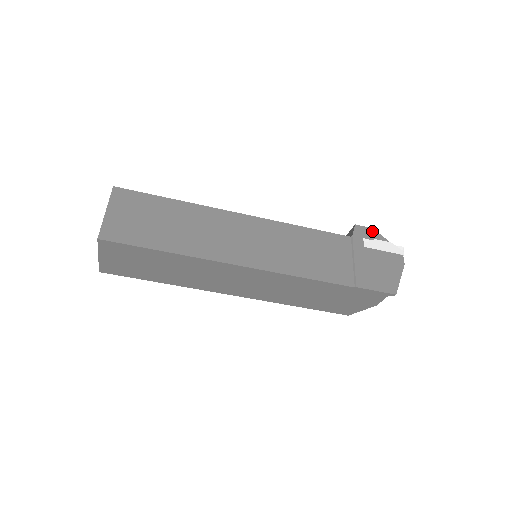
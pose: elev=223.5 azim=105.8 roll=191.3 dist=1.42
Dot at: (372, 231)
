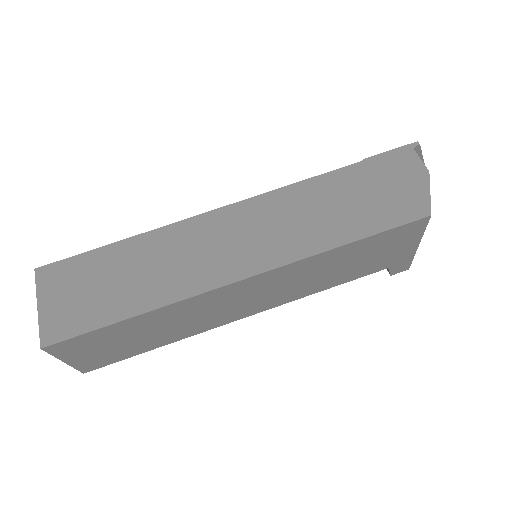
Dot at: occluded
